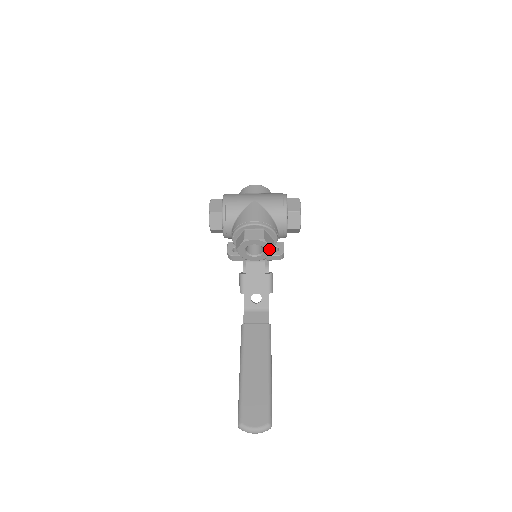
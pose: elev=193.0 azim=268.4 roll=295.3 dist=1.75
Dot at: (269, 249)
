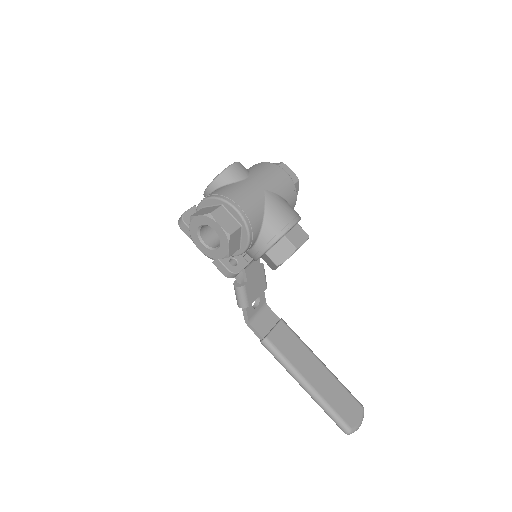
Dot at: occluded
